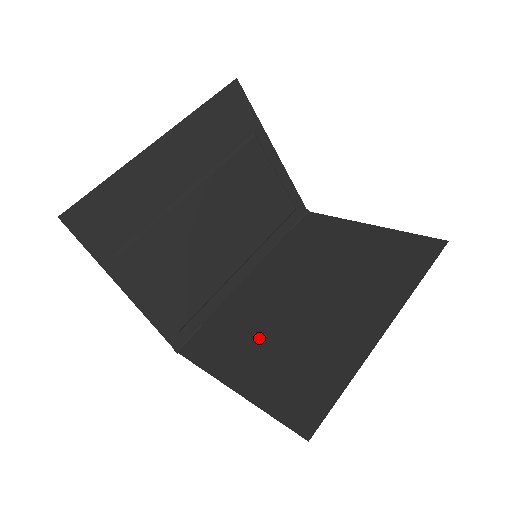
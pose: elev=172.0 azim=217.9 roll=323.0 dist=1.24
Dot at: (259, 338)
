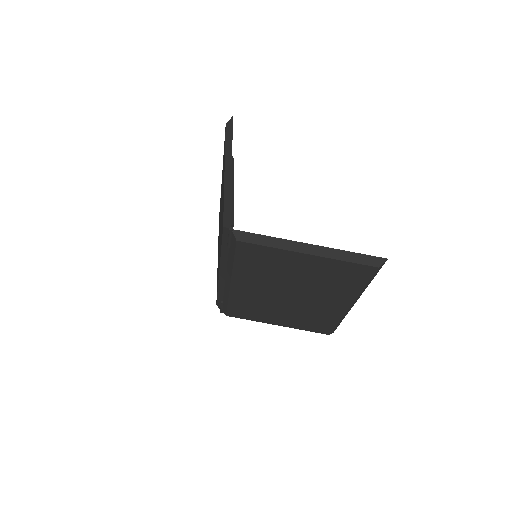
Dot at: occluded
